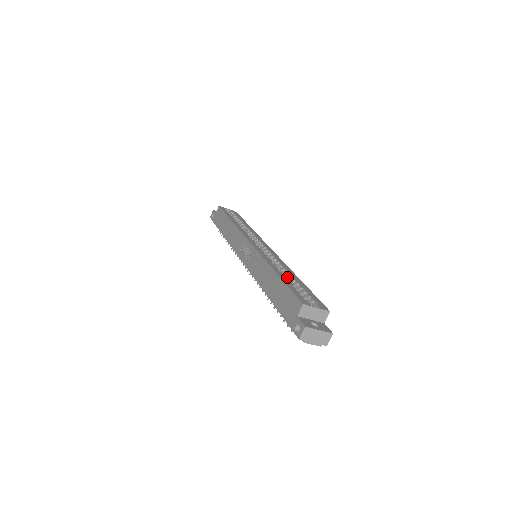
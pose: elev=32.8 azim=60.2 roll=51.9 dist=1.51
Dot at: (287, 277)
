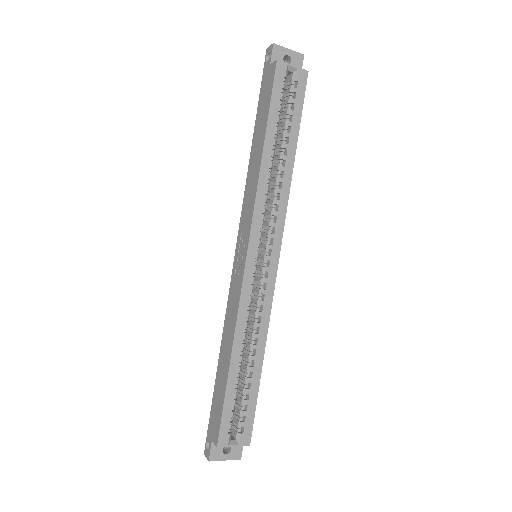
Dot at: (248, 359)
